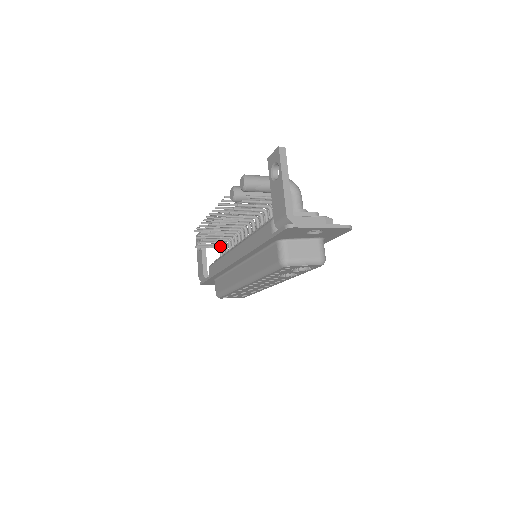
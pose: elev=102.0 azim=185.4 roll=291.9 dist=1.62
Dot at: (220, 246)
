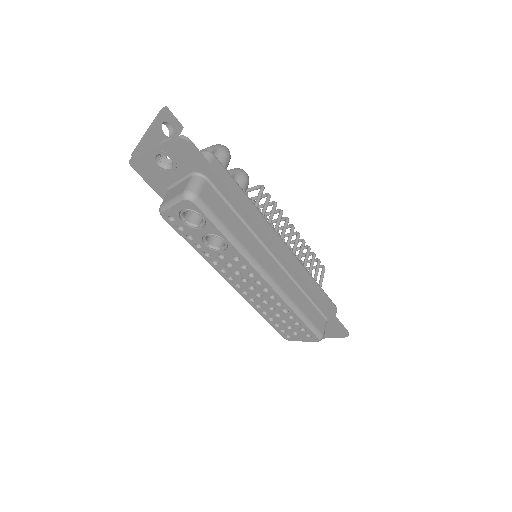
Dot at: occluded
